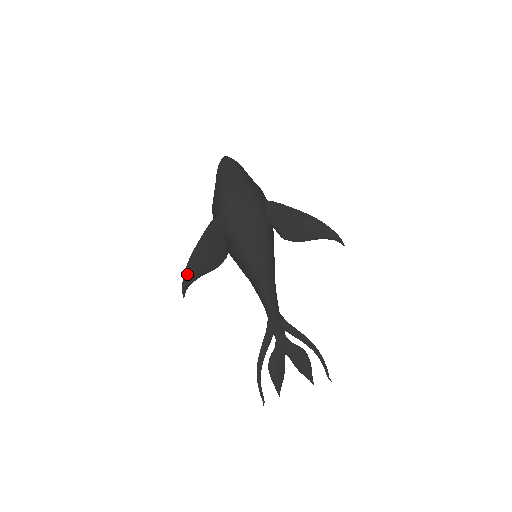
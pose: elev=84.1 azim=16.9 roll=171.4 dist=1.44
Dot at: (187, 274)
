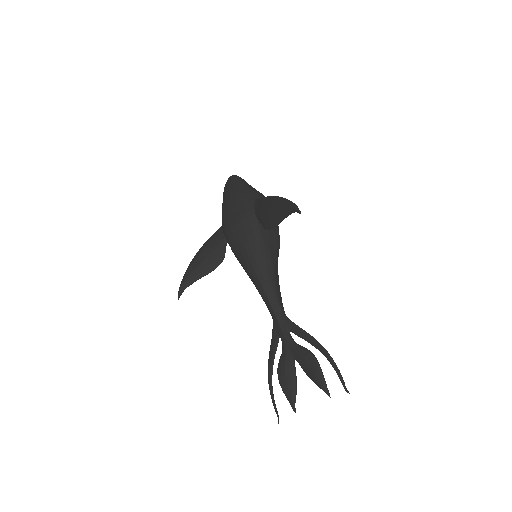
Dot at: (183, 279)
